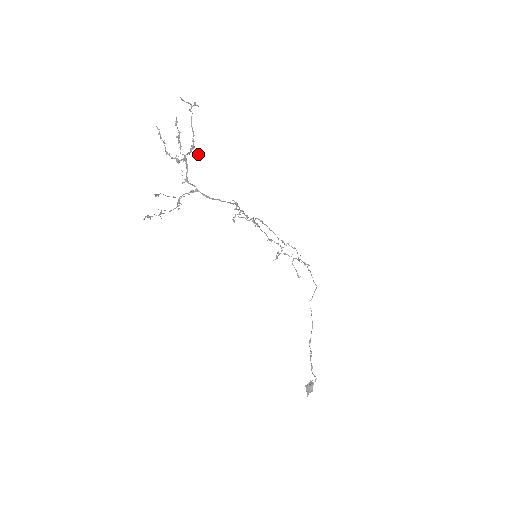
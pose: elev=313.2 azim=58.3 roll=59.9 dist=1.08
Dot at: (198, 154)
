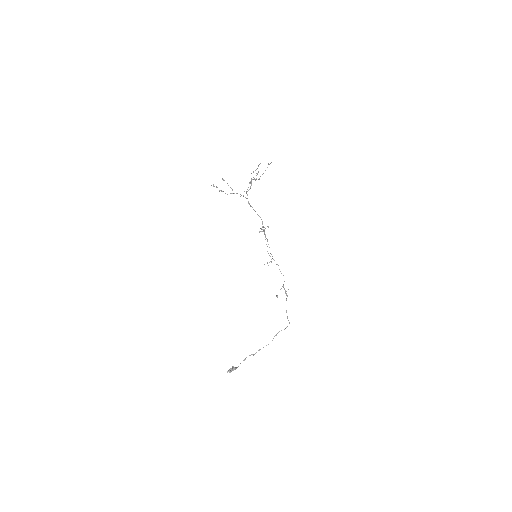
Dot at: (255, 179)
